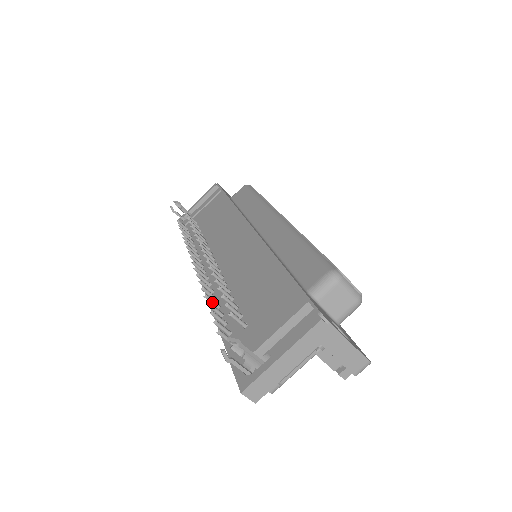
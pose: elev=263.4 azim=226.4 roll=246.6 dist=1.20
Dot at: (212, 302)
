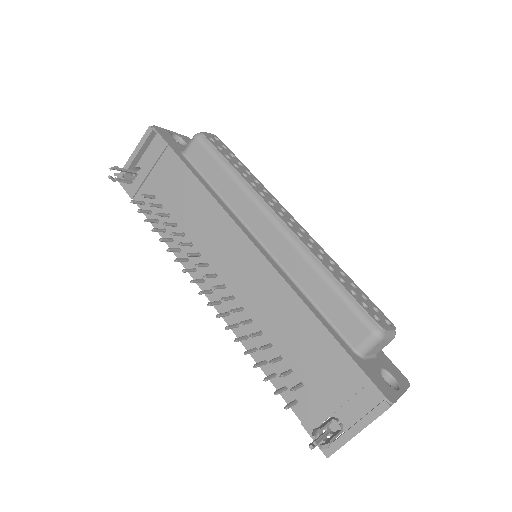
Dot at: occluded
